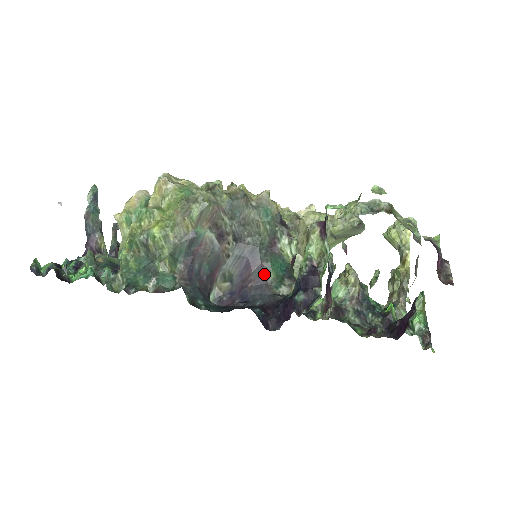
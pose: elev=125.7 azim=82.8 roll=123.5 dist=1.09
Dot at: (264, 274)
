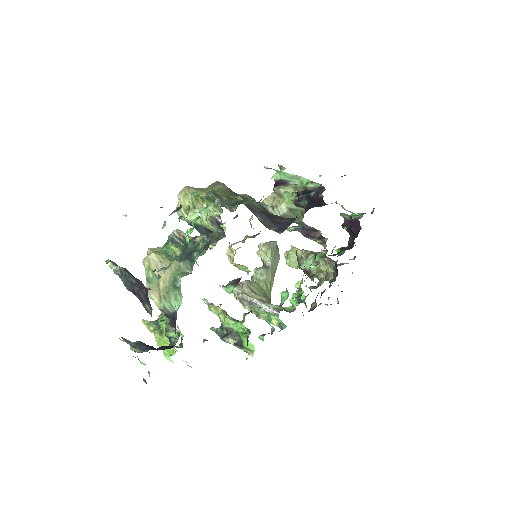
Dot at: (282, 217)
